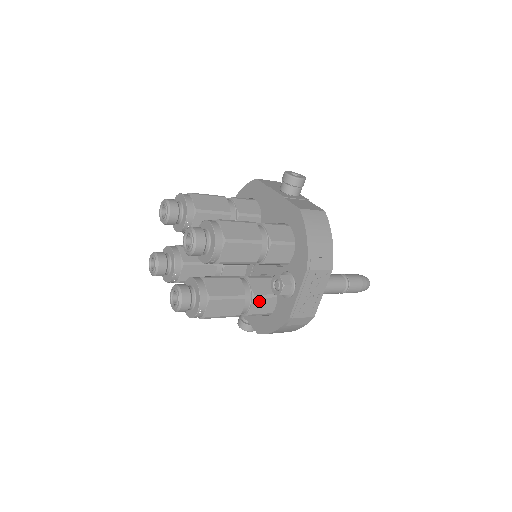
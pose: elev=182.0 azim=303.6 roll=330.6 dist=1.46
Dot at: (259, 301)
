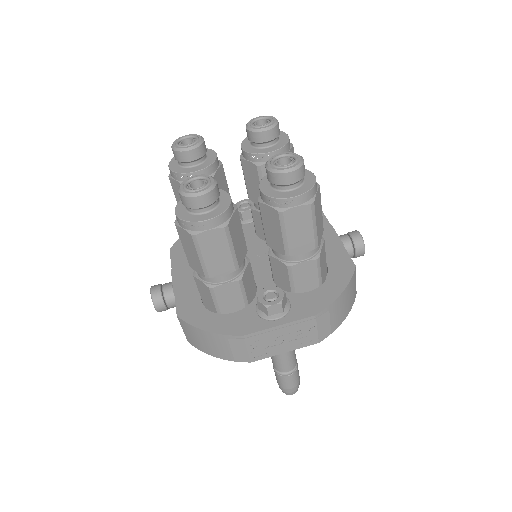
Dot at: (235, 289)
